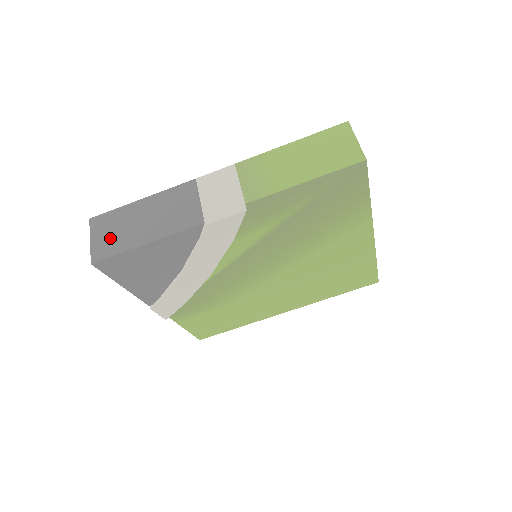
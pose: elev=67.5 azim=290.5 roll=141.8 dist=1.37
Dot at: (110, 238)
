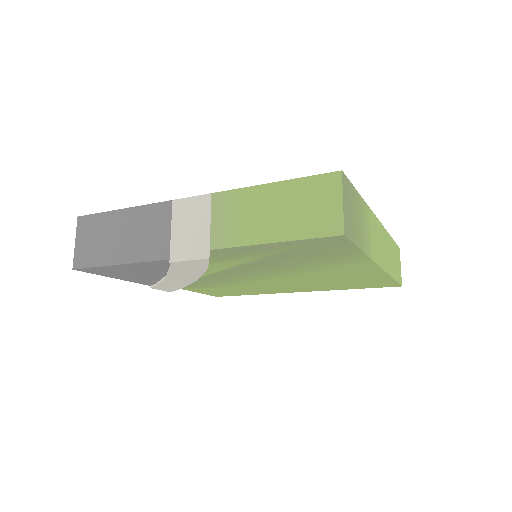
Dot at: (90, 246)
